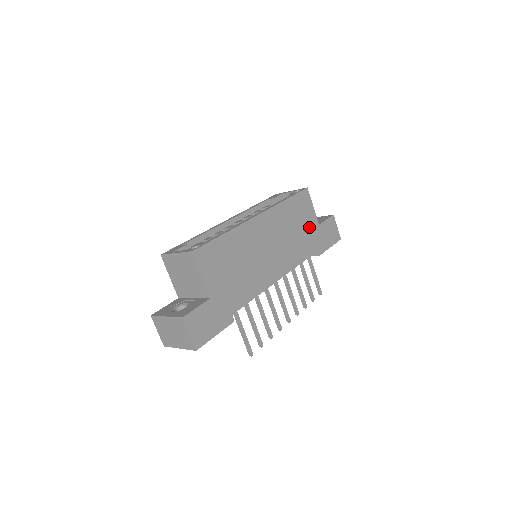
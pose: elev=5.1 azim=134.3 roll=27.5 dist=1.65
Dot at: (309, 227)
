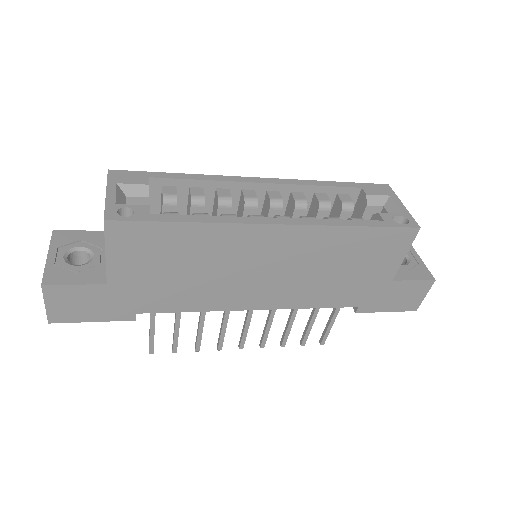
Dot at: (370, 276)
